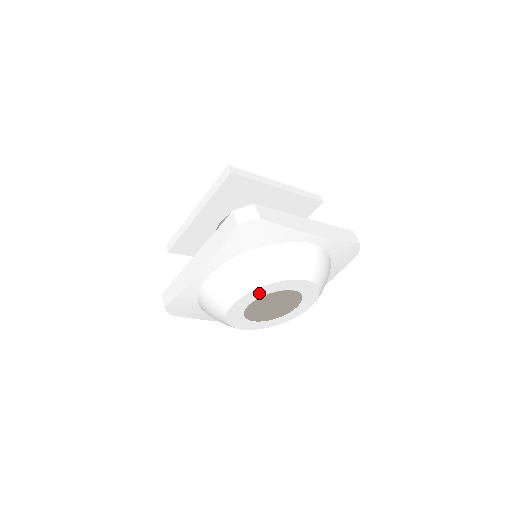
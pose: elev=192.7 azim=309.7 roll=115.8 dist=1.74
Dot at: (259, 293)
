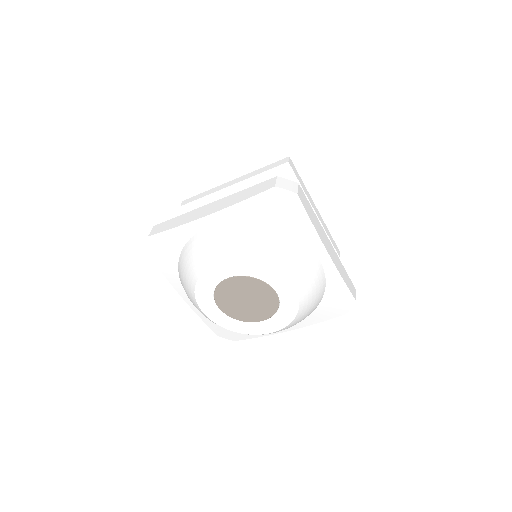
Dot at: (247, 269)
